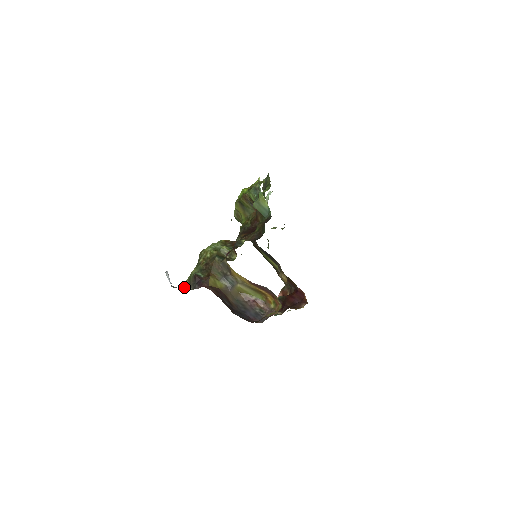
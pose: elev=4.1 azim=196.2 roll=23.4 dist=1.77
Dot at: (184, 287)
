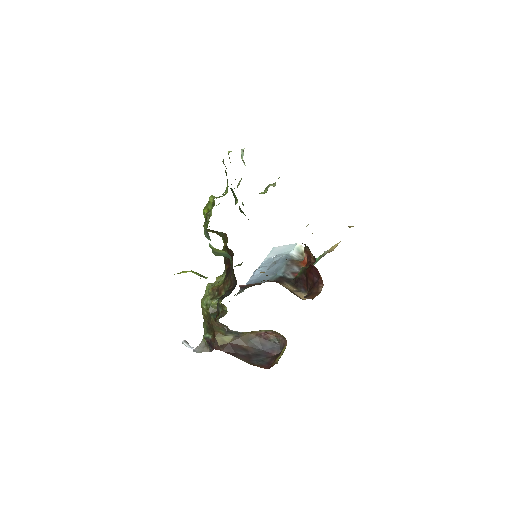
Dot at: (204, 344)
